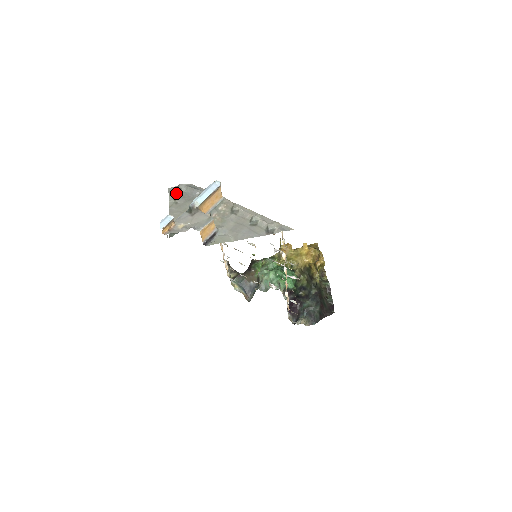
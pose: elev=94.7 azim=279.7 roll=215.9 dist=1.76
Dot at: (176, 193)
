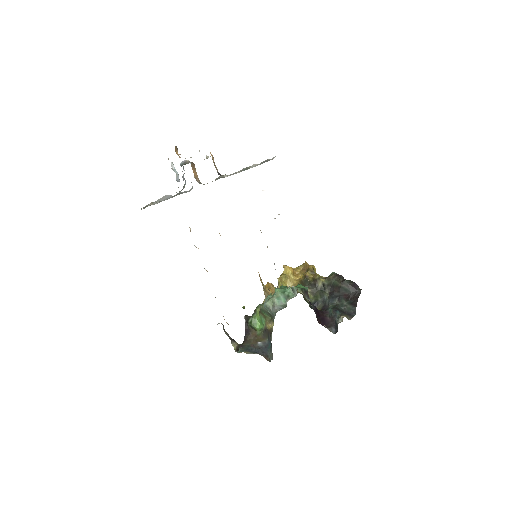
Dot at: occluded
